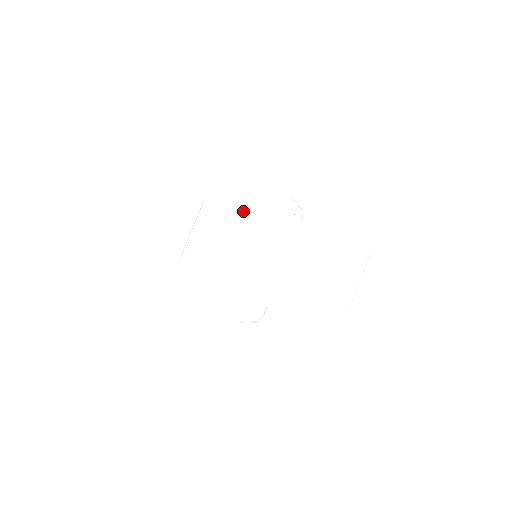
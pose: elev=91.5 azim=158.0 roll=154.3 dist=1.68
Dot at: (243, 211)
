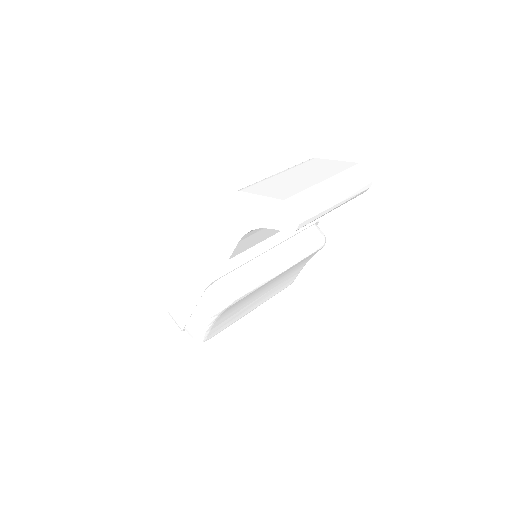
Dot at: occluded
